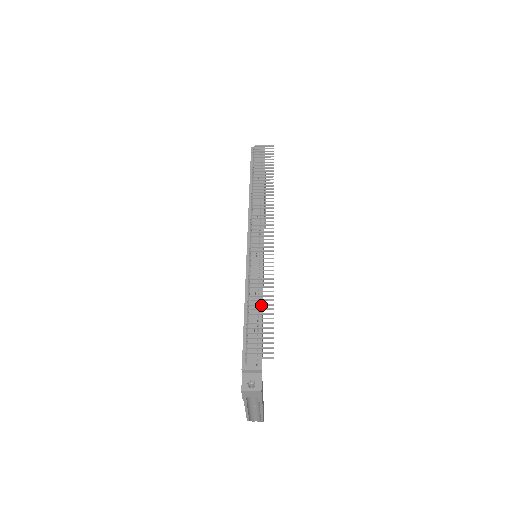
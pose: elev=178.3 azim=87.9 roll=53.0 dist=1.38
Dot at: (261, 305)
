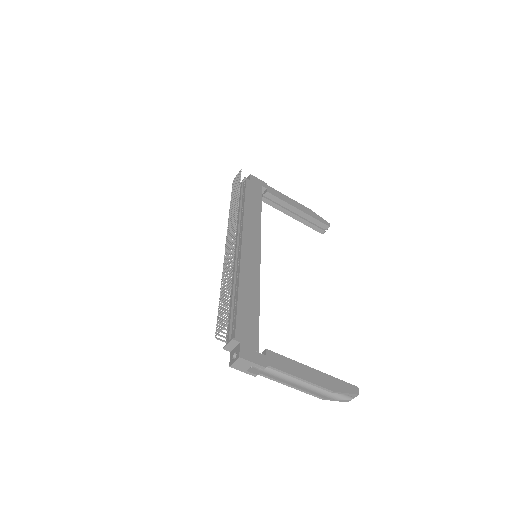
Dot at: (225, 289)
